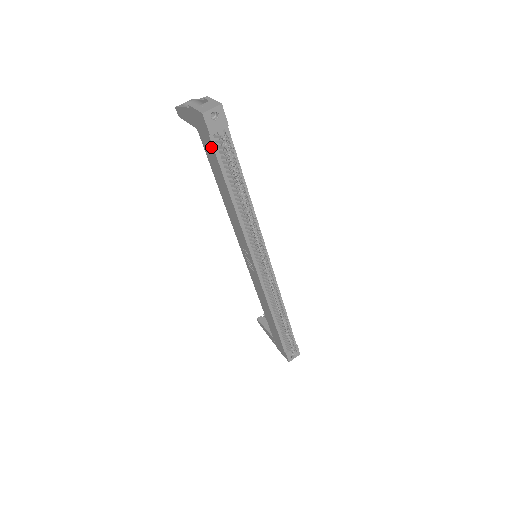
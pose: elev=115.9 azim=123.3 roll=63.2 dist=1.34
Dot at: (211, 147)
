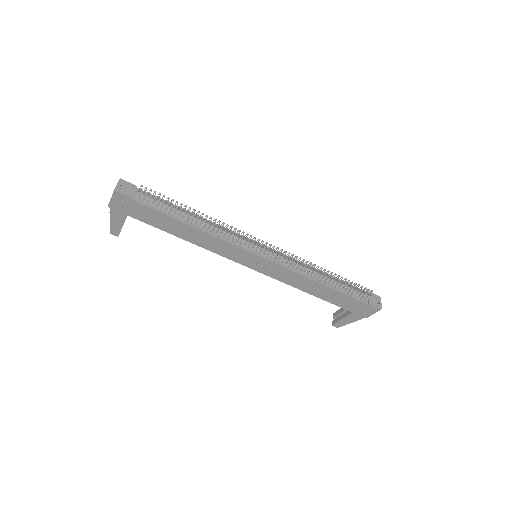
Dot at: (142, 208)
